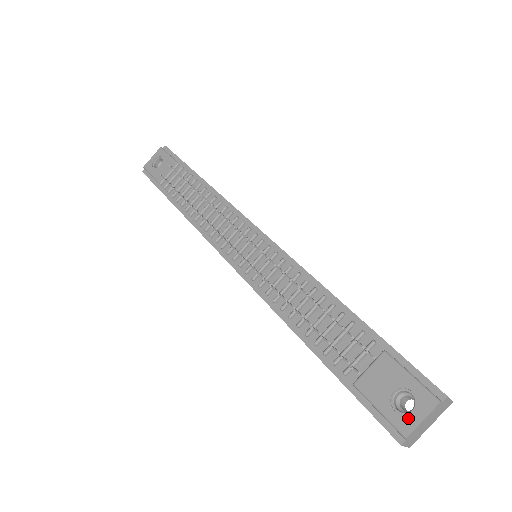
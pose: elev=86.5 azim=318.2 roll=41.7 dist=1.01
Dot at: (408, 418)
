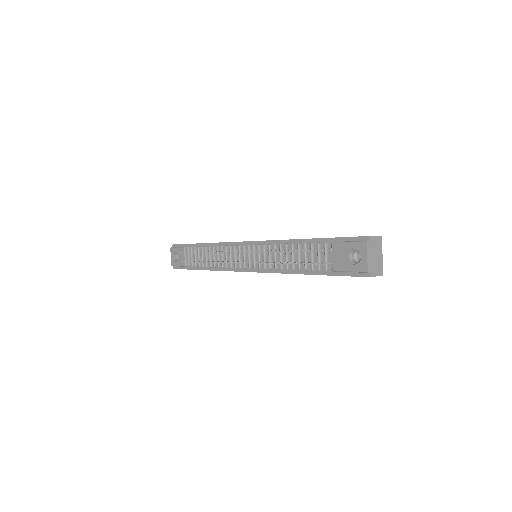
Dot at: (361, 262)
